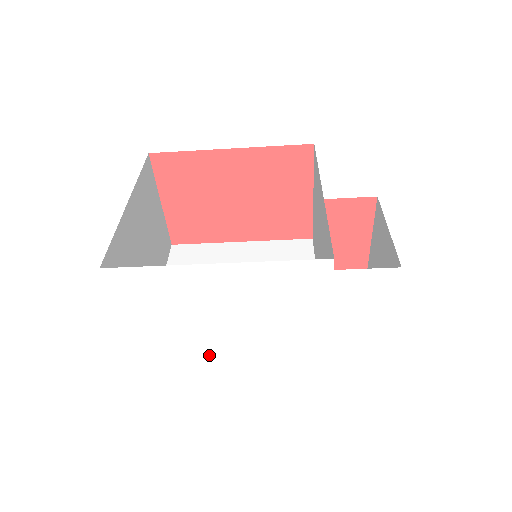
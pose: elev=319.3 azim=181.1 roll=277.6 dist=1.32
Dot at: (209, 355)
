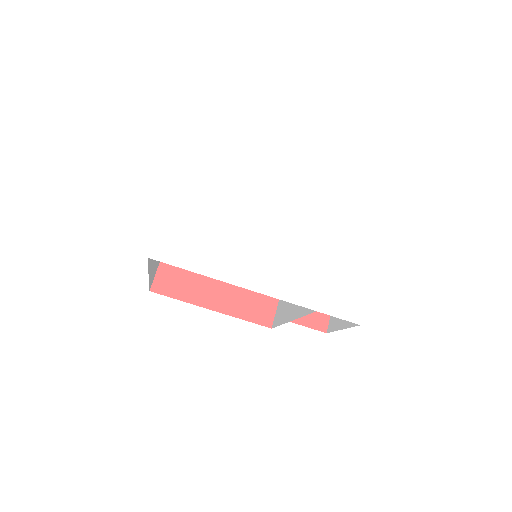
Dot at: (220, 264)
